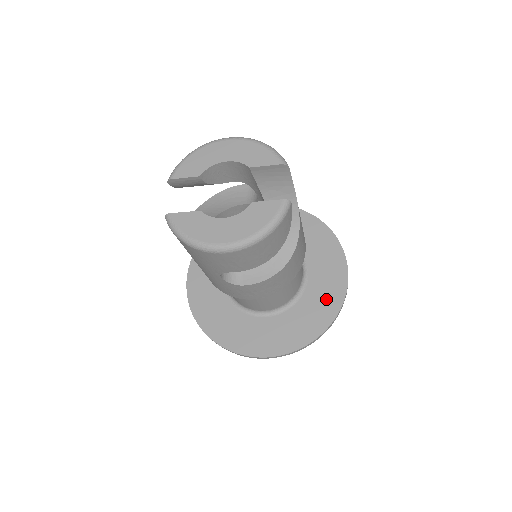
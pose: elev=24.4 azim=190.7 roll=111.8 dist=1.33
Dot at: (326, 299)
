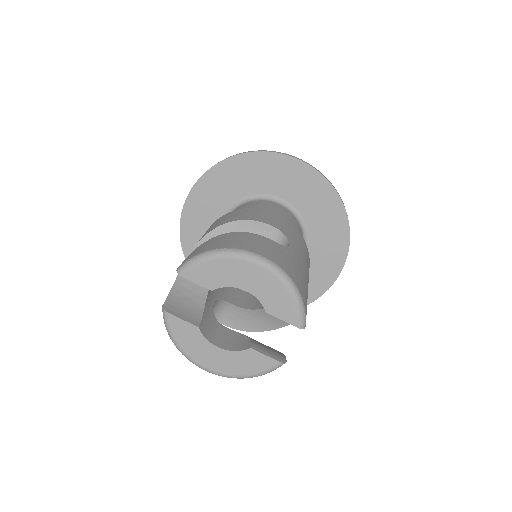
Dot at: occluded
